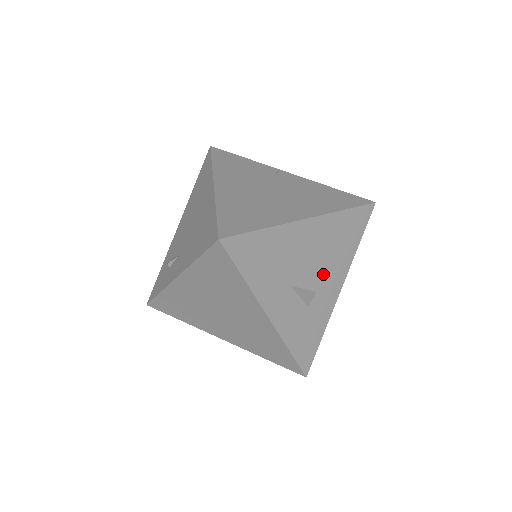
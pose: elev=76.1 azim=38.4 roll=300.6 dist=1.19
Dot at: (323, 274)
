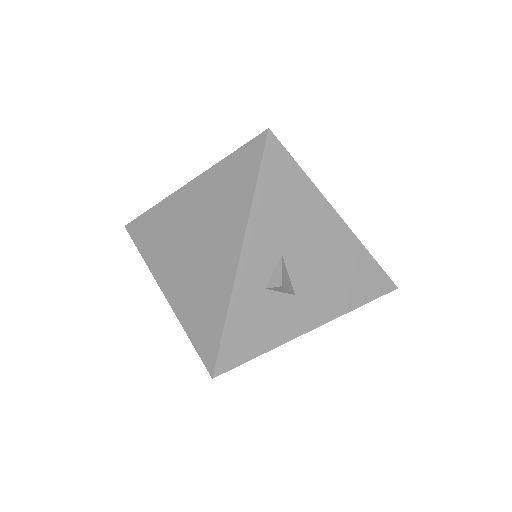
Dot at: (313, 287)
